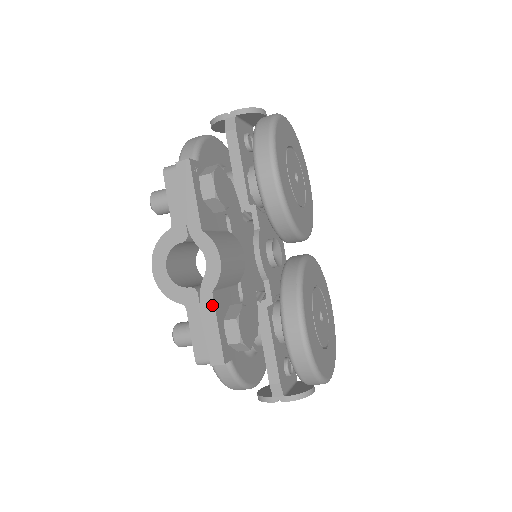
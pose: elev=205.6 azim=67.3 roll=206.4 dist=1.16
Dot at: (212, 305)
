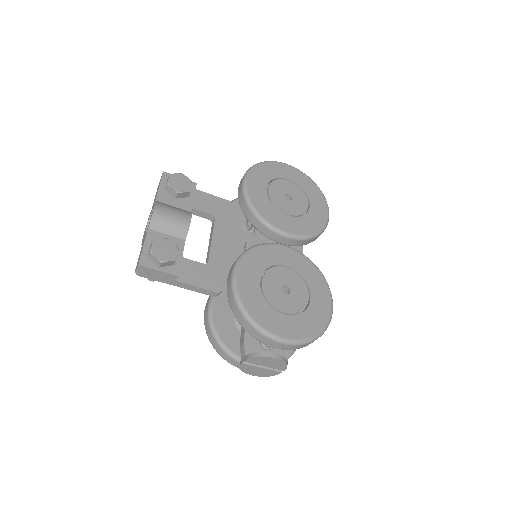
Dot at: (146, 235)
